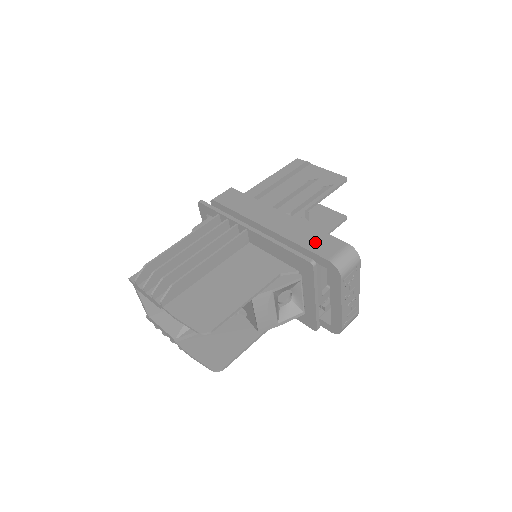
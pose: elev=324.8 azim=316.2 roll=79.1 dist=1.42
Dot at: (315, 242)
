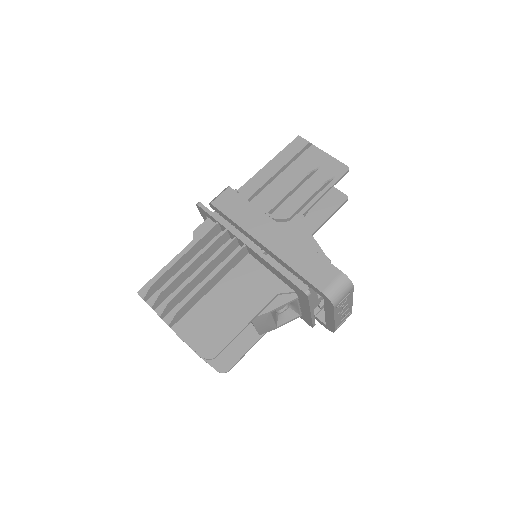
Dot at: (311, 268)
